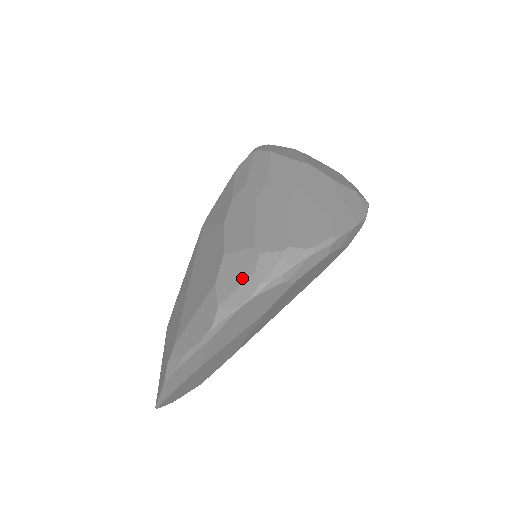
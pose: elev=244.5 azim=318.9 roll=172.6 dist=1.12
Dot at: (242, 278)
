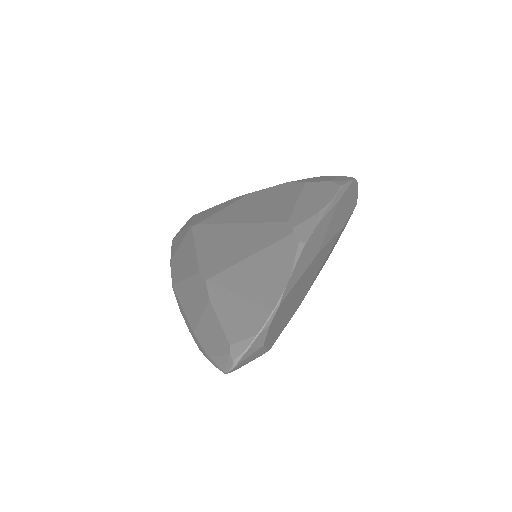
Dot at: (331, 177)
